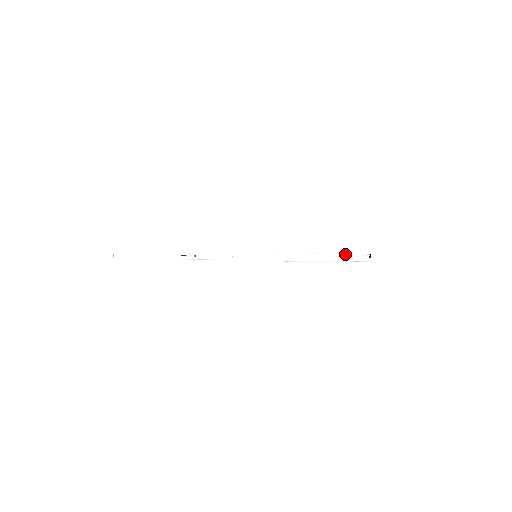
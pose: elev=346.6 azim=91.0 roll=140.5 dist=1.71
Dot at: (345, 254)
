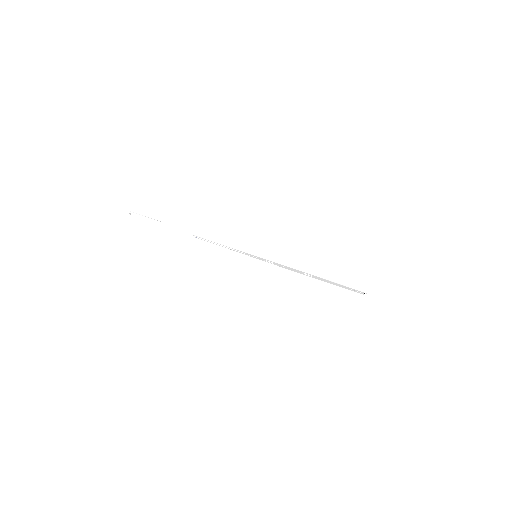
Dot at: (340, 285)
